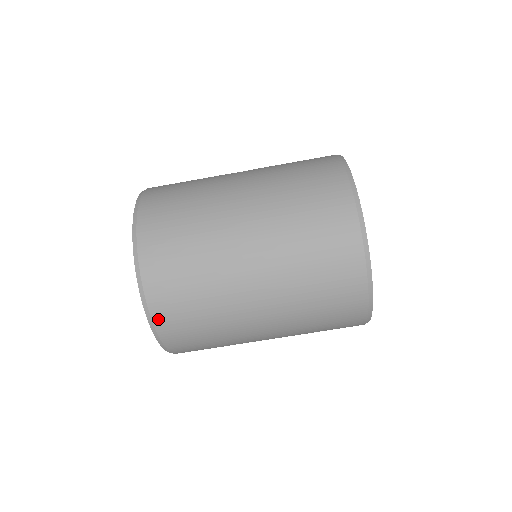
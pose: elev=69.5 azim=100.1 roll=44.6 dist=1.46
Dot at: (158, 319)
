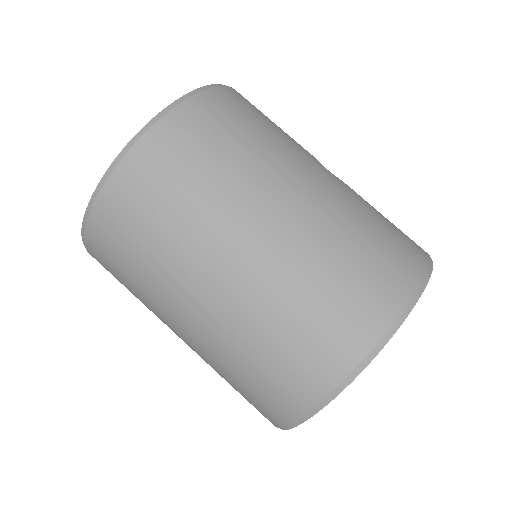
Dot at: (97, 215)
